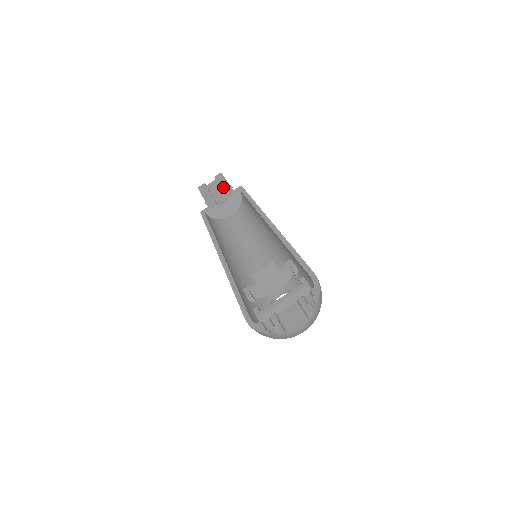
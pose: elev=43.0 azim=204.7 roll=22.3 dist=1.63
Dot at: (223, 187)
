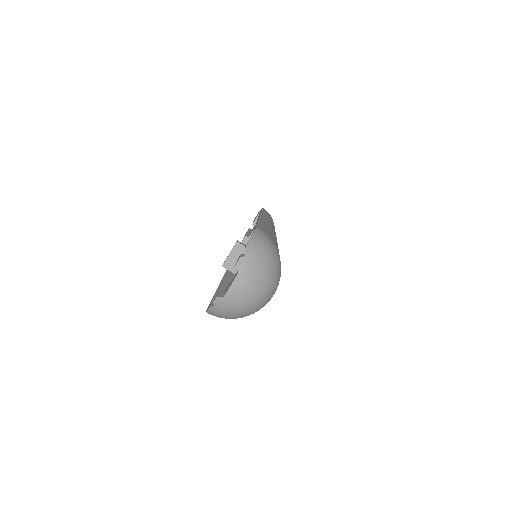
Dot at: occluded
